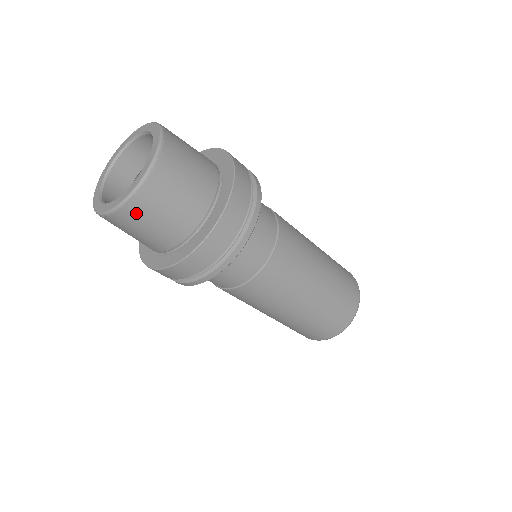
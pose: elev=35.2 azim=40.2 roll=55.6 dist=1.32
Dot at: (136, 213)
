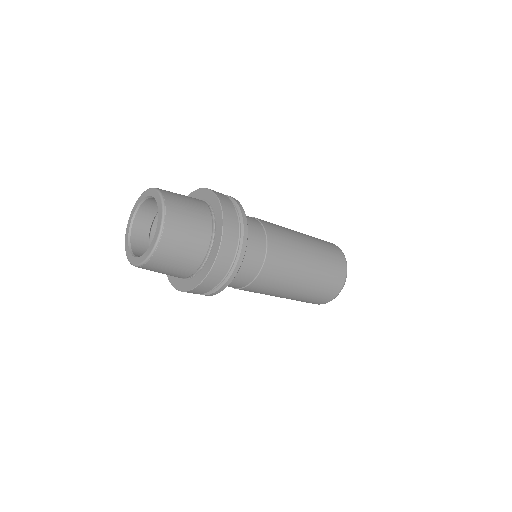
Dot at: (151, 268)
